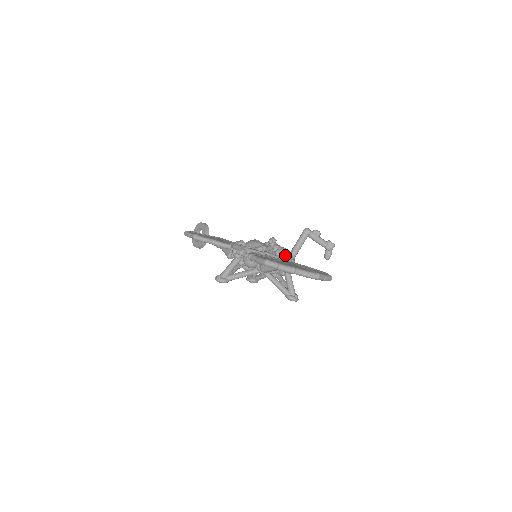
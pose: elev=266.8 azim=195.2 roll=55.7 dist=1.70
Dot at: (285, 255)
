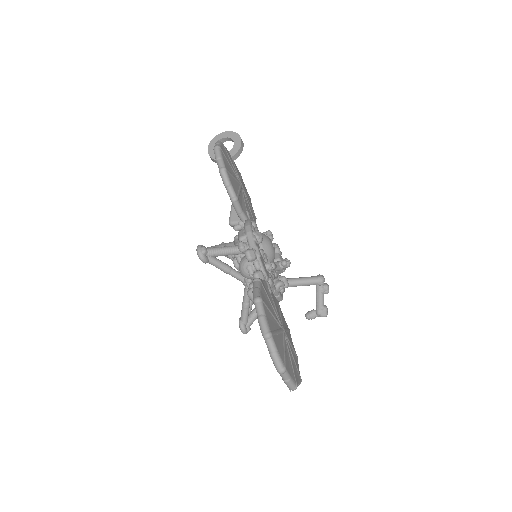
Dot at: occluded
